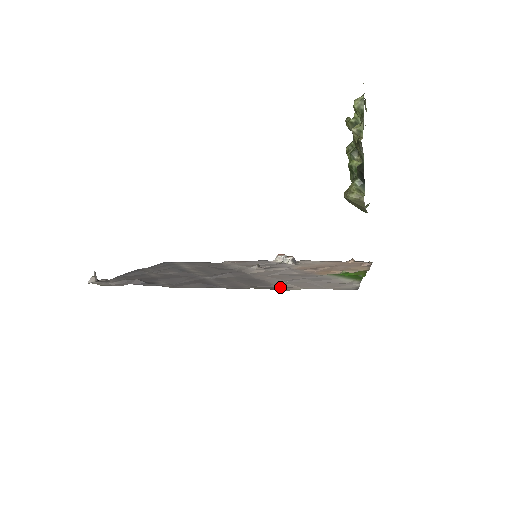
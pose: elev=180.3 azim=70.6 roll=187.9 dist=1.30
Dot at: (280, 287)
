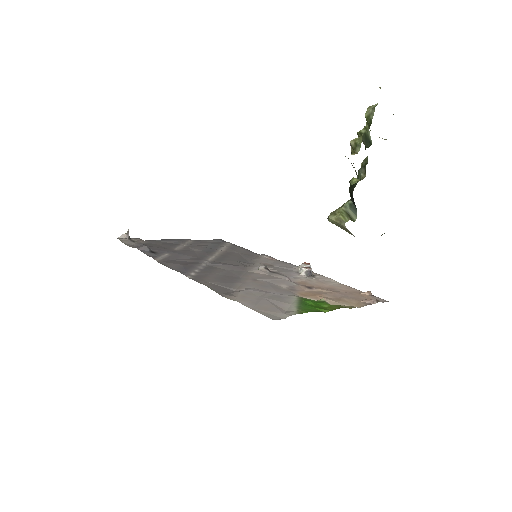
Dot at: (231, 292)
